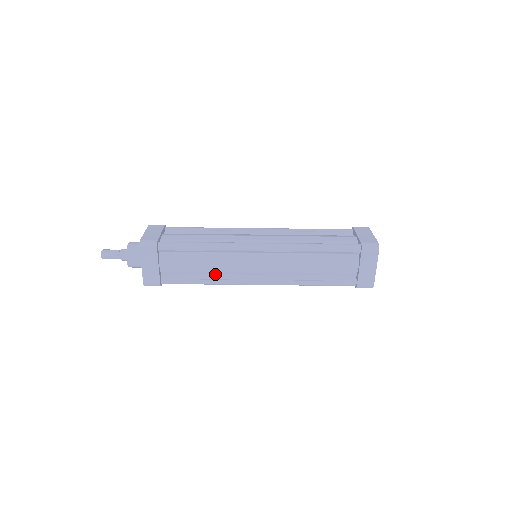
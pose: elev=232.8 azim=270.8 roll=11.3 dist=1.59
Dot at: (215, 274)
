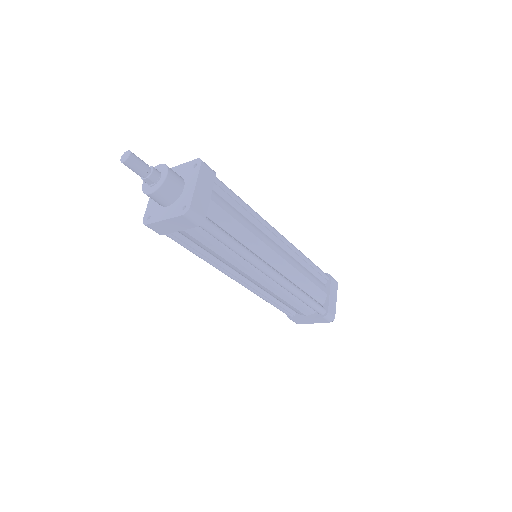
Dot at: (215, 256)
